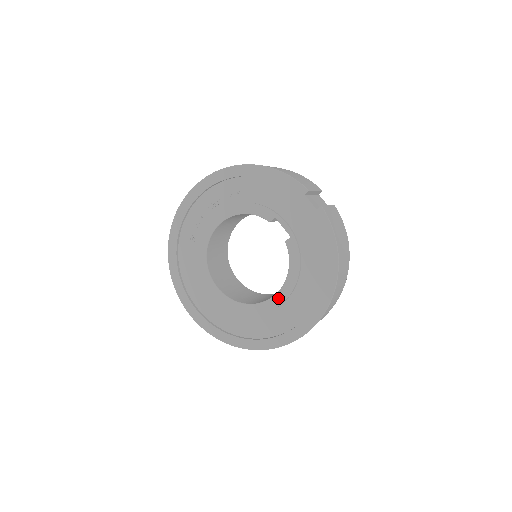
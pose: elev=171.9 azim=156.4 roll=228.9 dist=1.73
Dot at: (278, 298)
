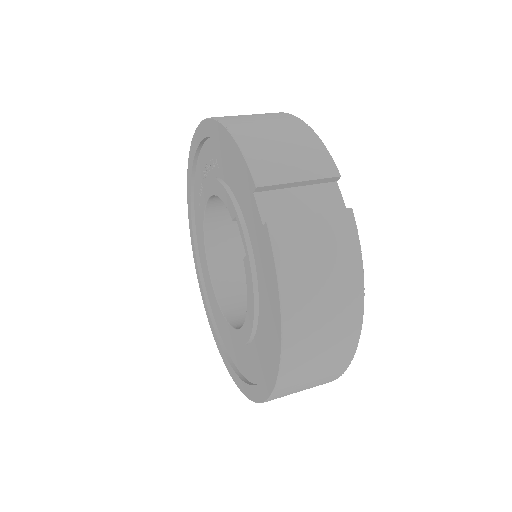
Dot at: (242, 334)
